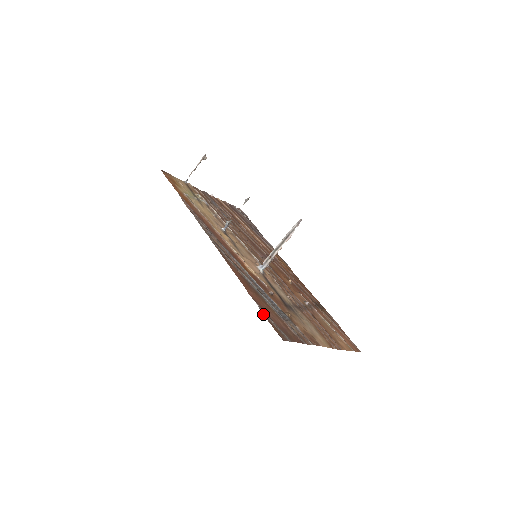
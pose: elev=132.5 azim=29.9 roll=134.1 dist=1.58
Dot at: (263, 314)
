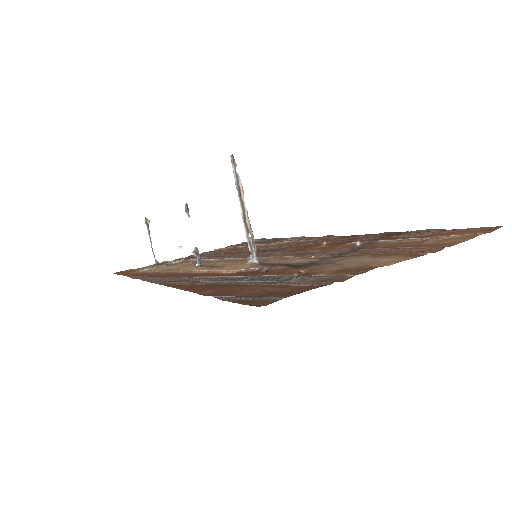
Dot at: occluded
